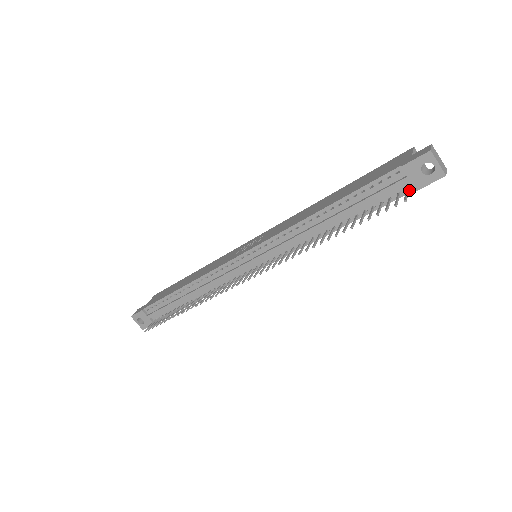
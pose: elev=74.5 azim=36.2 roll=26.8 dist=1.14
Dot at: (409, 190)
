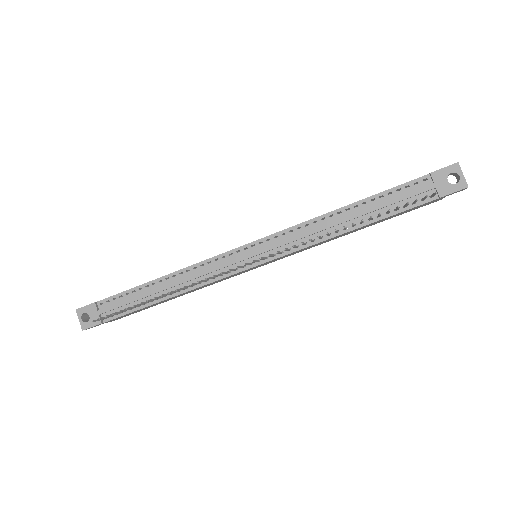
Dot at: (432, 198)
